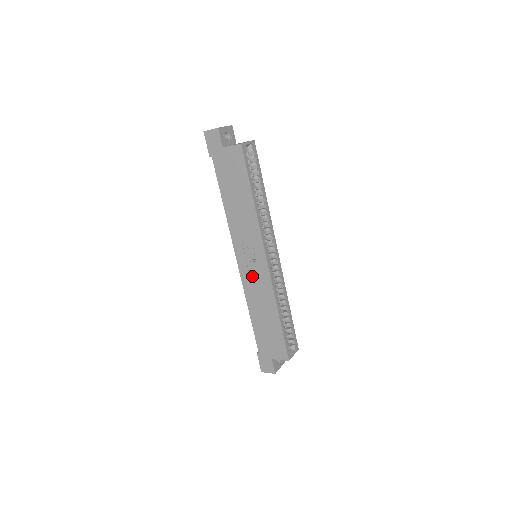
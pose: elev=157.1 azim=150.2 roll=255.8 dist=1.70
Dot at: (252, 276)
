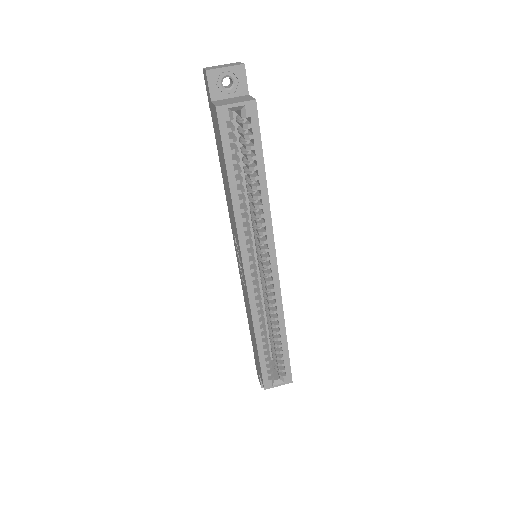
Dot at: occluded
